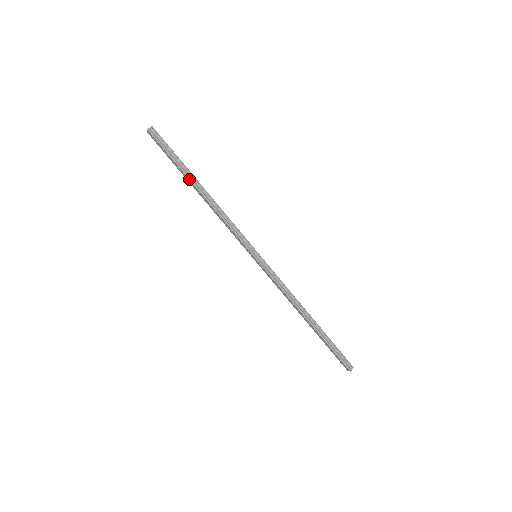
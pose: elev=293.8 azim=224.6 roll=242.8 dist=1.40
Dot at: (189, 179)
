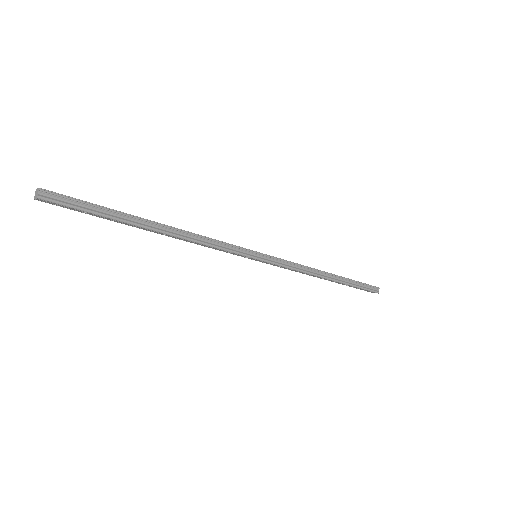
Dot at: (138, 226)
